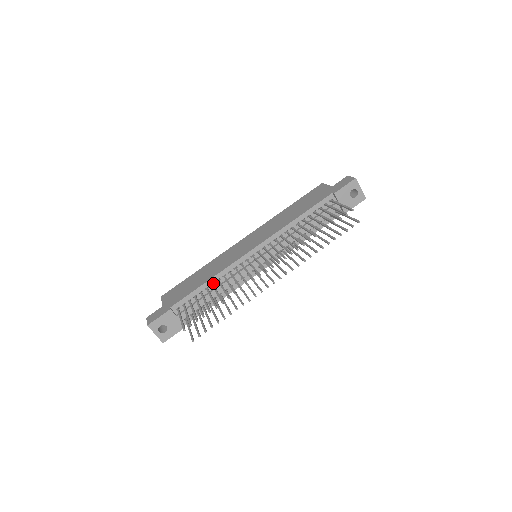
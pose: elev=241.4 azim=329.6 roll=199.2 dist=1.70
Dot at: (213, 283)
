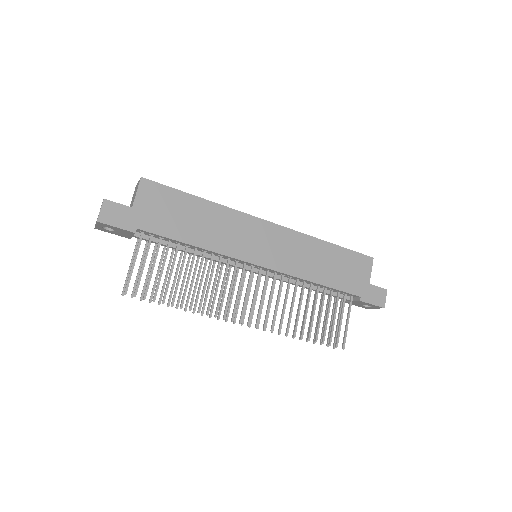
Dot at: occluded
